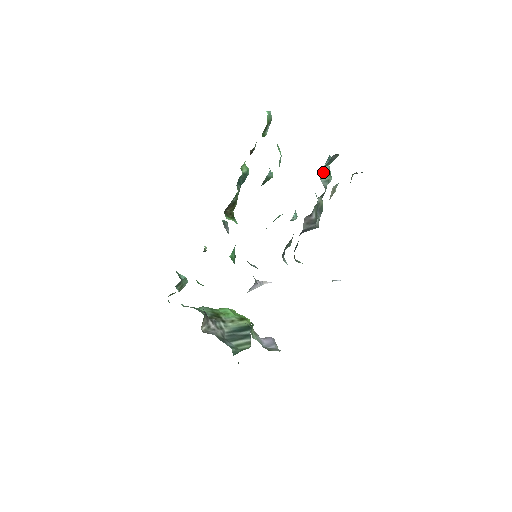
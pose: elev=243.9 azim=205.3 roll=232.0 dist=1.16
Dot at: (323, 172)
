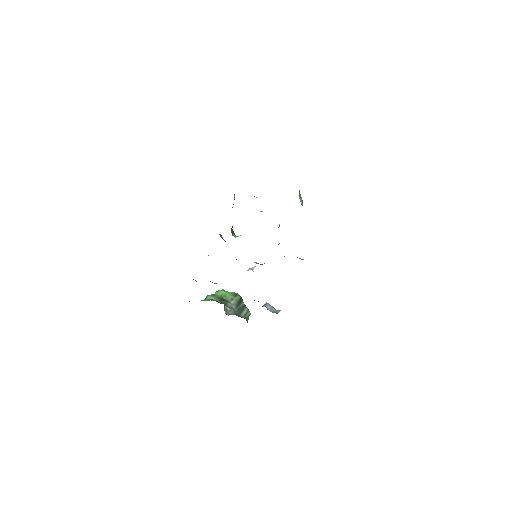
Dot at: (299, 197)
